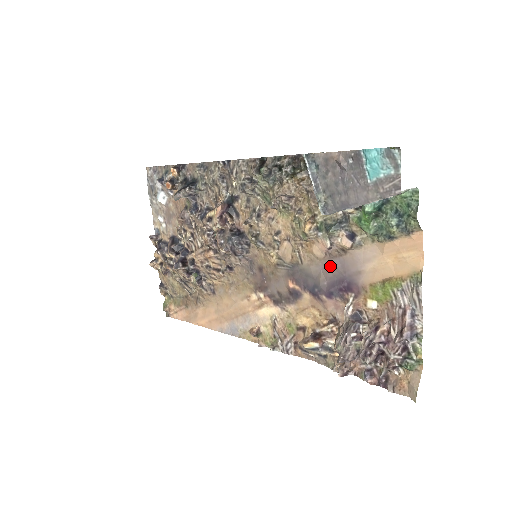
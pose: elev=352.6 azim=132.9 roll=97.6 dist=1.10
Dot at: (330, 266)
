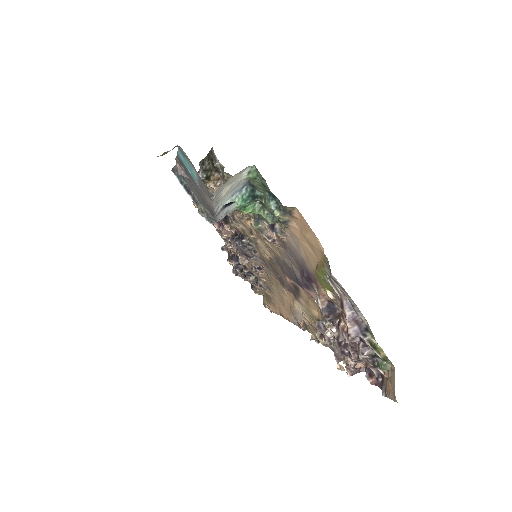
Dot at: (290, 256)
